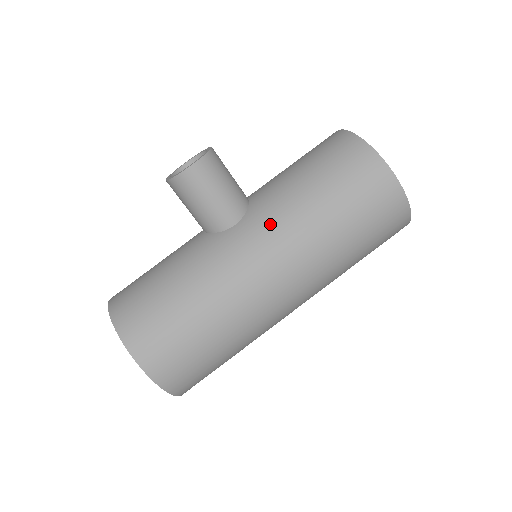
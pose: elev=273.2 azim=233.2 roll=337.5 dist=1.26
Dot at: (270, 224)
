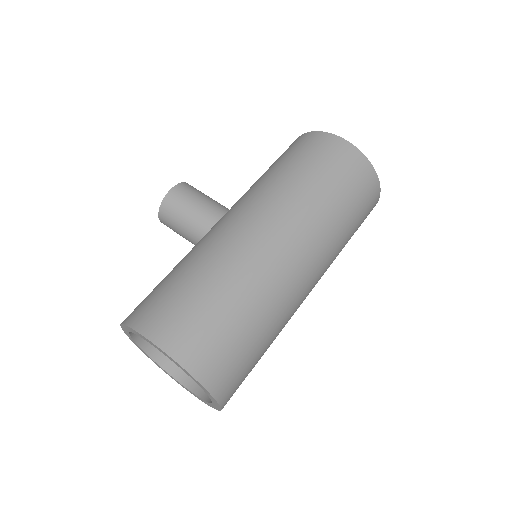
Dot at: (245, 199)
